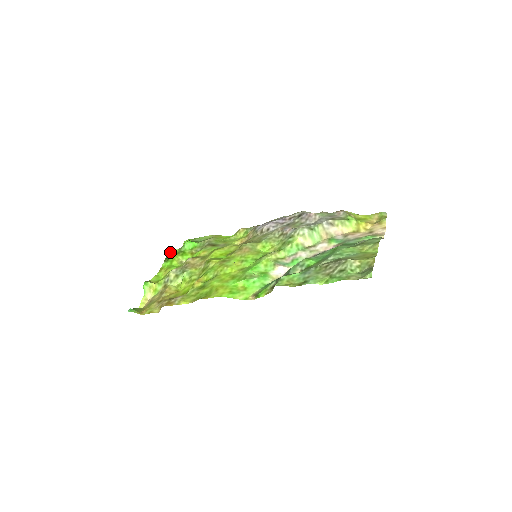
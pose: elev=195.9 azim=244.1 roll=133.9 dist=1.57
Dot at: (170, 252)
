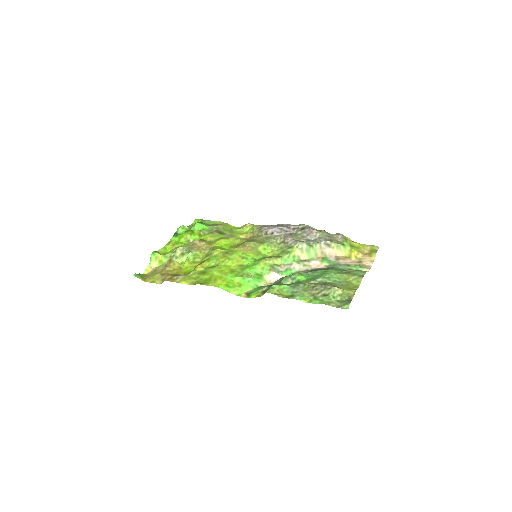
Dot at: (181, 228)
